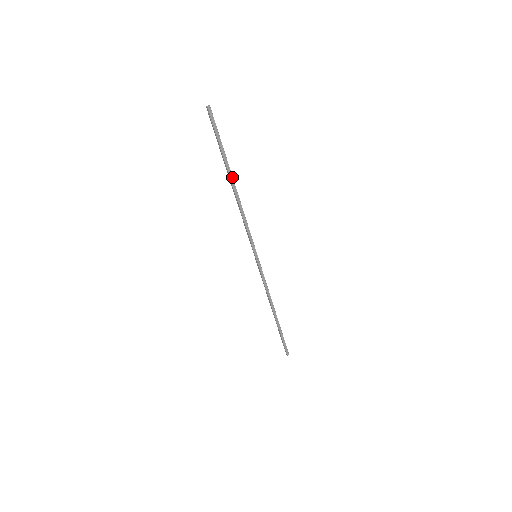
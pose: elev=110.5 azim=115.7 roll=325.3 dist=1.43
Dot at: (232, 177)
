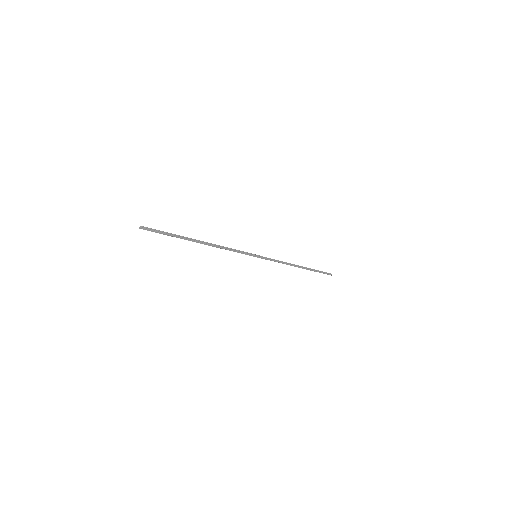
Dot at: (196, 240)
